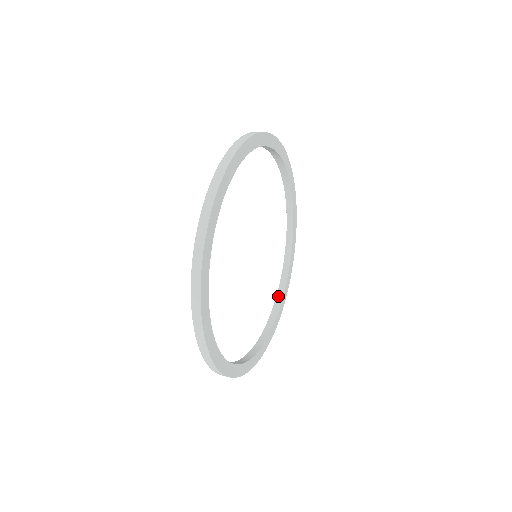
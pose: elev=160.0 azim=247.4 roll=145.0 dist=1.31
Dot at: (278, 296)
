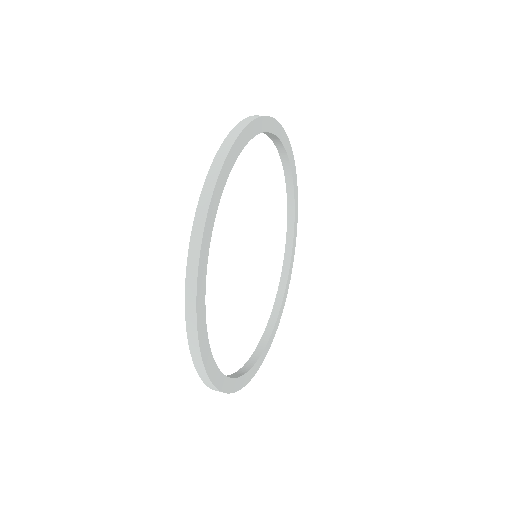
Dot at: (281, 285)
